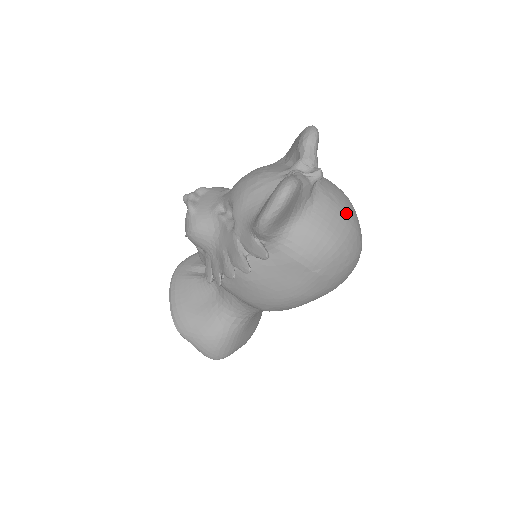
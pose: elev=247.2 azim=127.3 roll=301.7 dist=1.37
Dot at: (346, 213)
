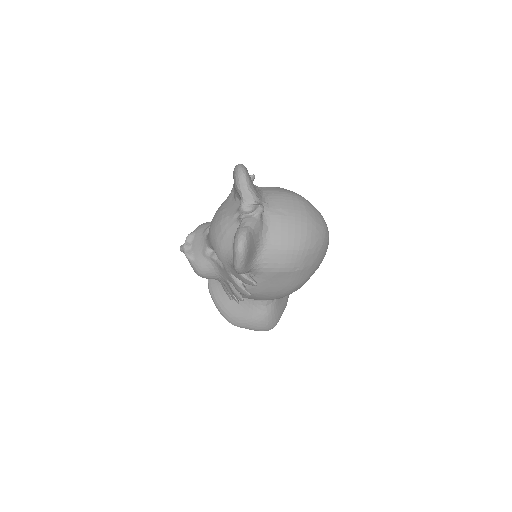
Dot at: (298, 217)
